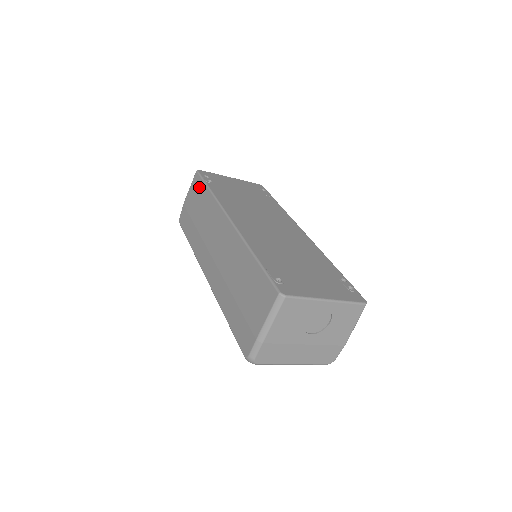
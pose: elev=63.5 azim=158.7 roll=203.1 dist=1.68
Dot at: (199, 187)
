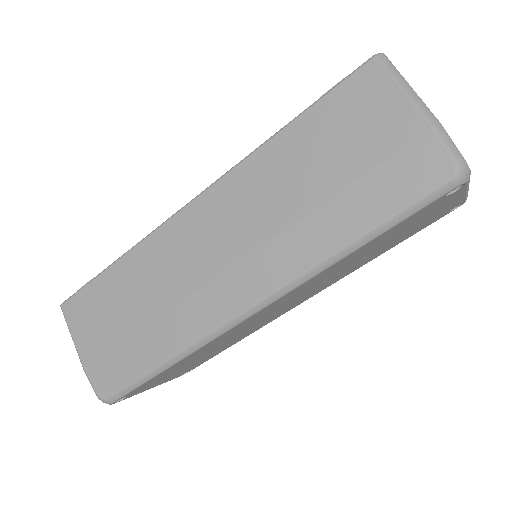
Dot at: (90, 298)
